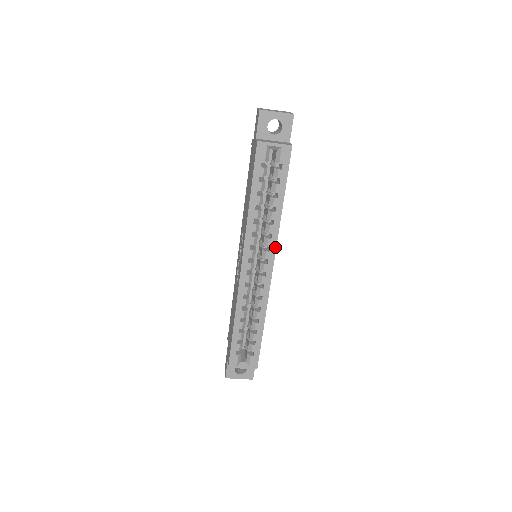
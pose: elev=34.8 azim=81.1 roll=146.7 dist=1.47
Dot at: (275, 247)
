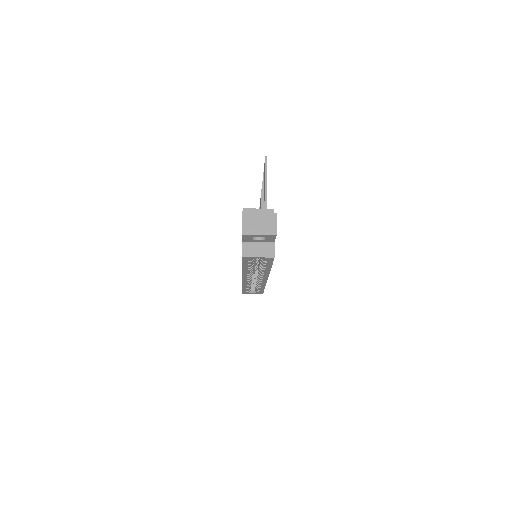
Dot at: (268, 276)
